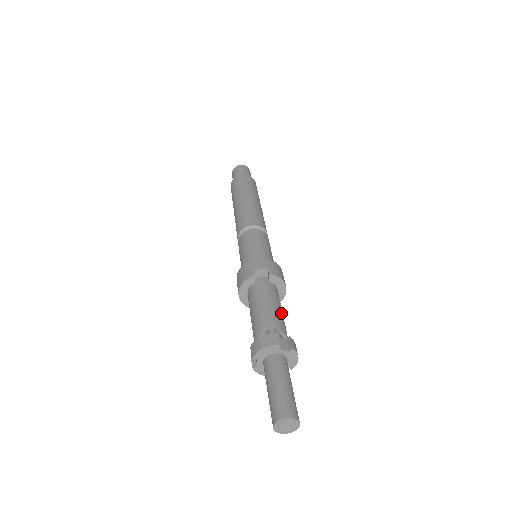
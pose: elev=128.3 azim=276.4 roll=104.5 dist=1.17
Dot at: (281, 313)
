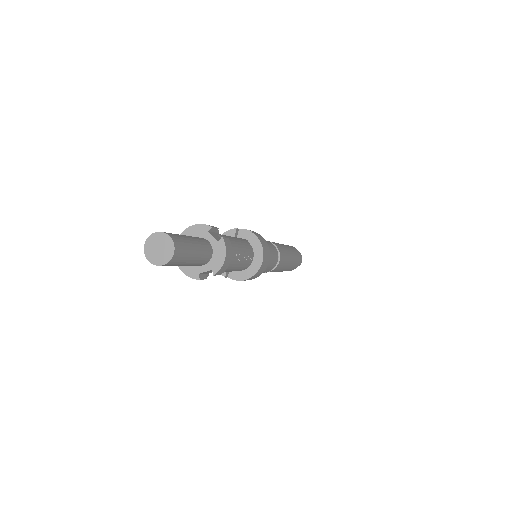
Dot at: (239, 247)
